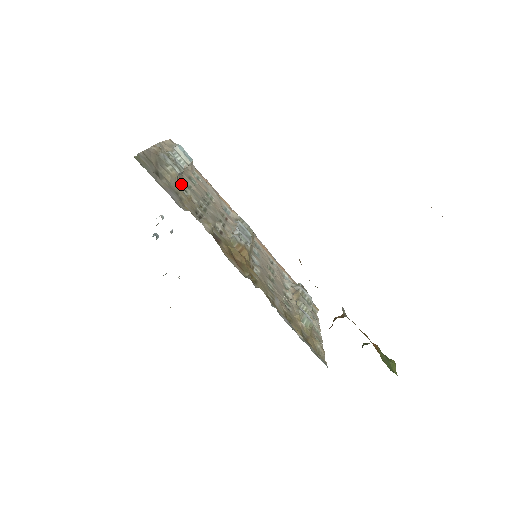
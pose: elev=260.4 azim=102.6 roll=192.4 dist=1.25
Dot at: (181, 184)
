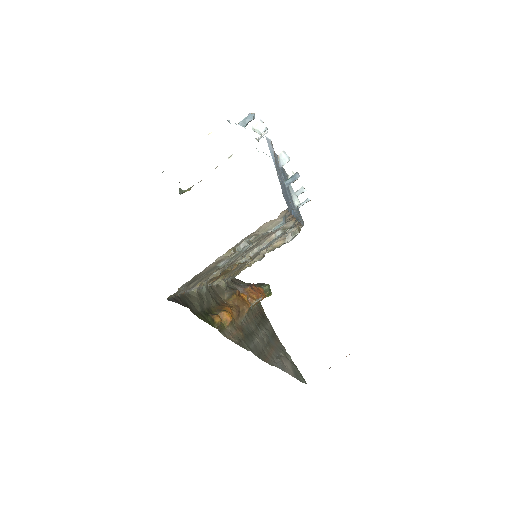
Dot at: occluded
